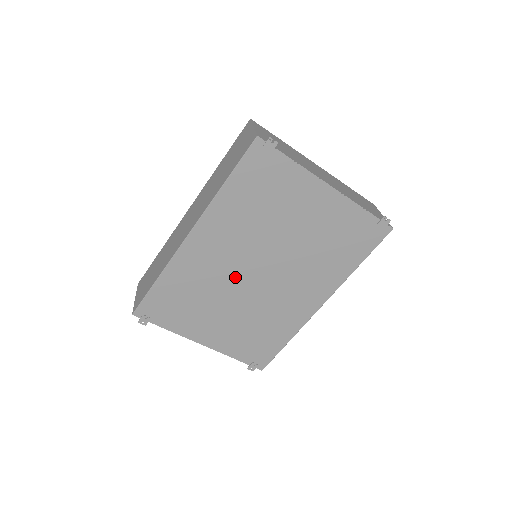
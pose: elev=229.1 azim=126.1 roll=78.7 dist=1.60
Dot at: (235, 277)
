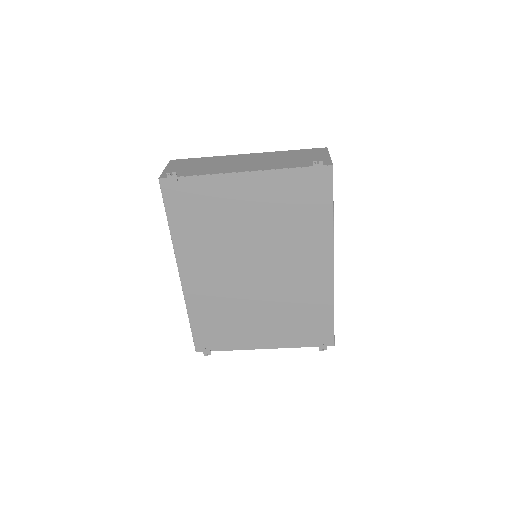
Dot at: (240, 285)
